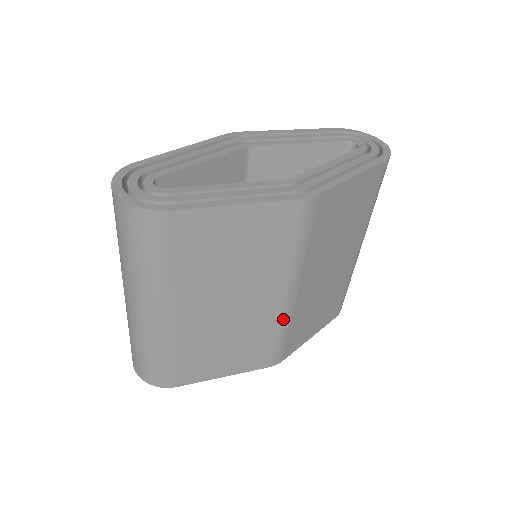
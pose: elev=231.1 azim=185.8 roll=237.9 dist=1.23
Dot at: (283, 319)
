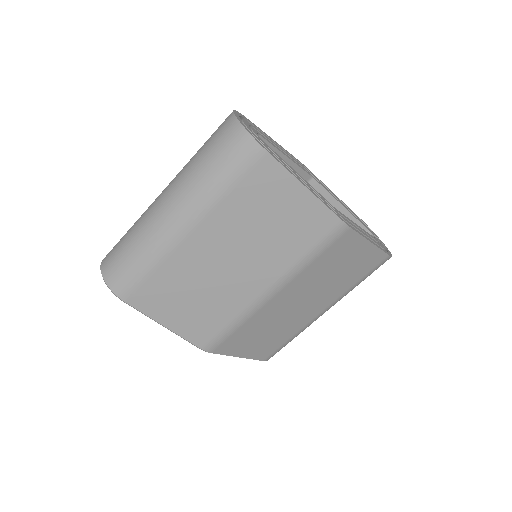
Dot at: (248, 310)
